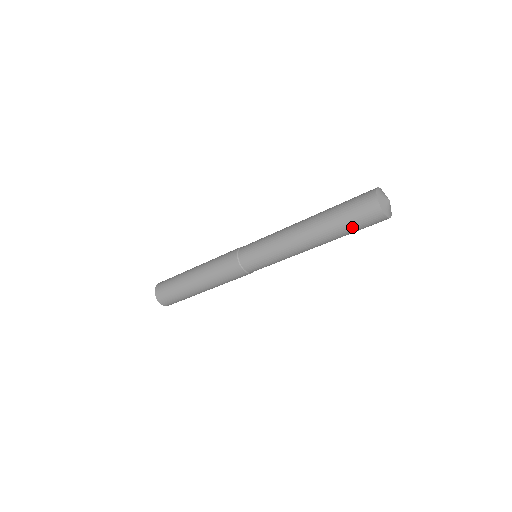
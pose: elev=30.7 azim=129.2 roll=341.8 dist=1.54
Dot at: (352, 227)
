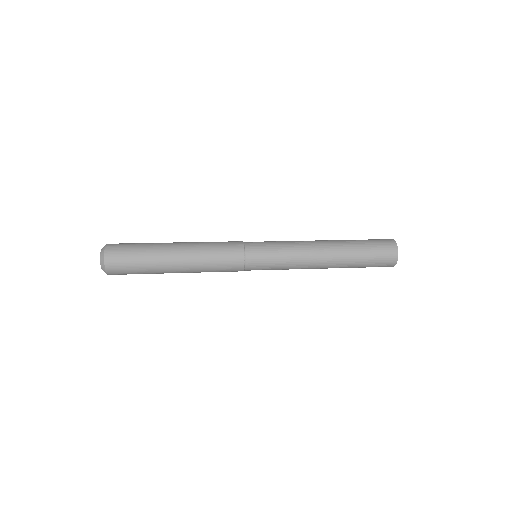
Dot at: (366, 266)
